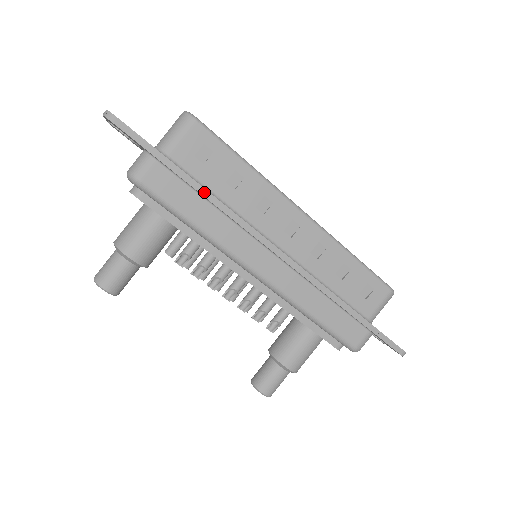
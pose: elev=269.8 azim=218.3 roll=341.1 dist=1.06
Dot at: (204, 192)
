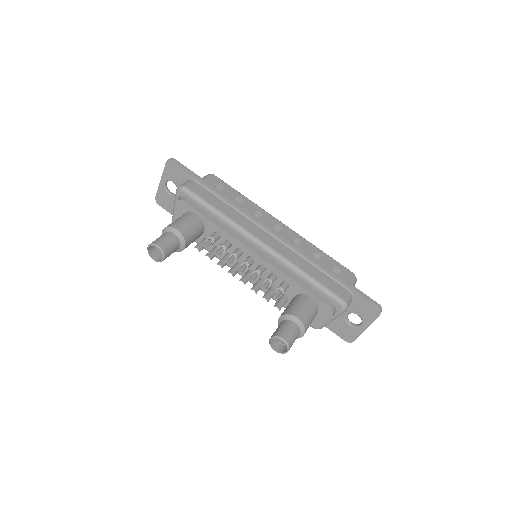
Dot at: (223, 195)
